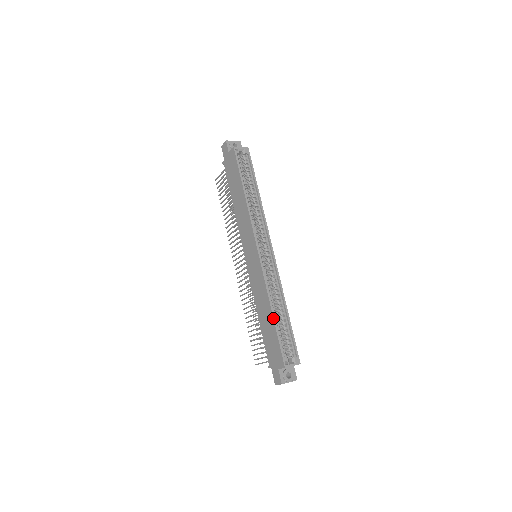
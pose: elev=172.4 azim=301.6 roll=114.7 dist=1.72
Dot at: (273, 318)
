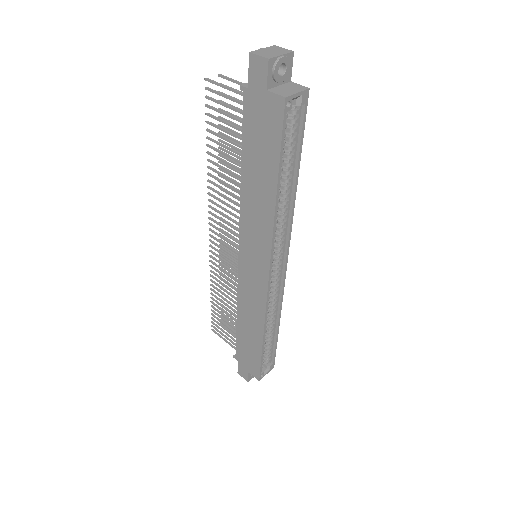
Dot at: (262, 345)
